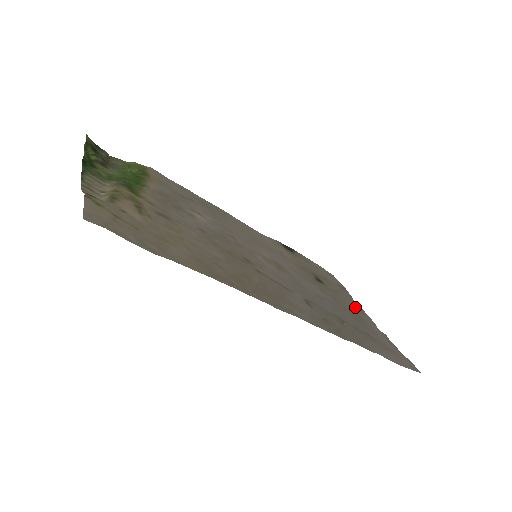
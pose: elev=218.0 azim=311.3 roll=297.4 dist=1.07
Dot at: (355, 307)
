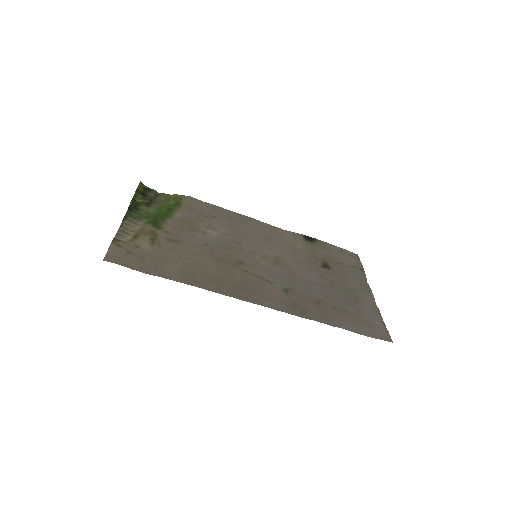
Dot at: (359, 286)
